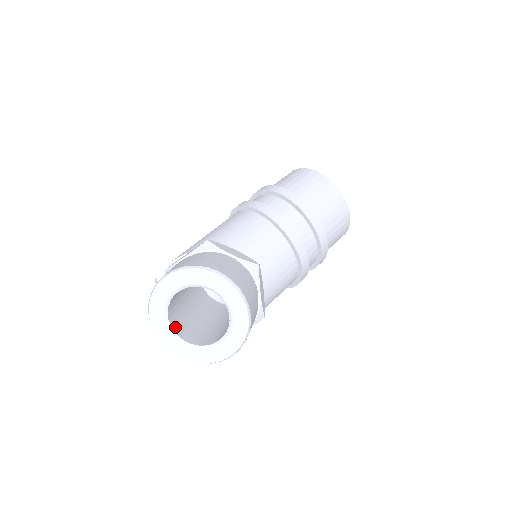
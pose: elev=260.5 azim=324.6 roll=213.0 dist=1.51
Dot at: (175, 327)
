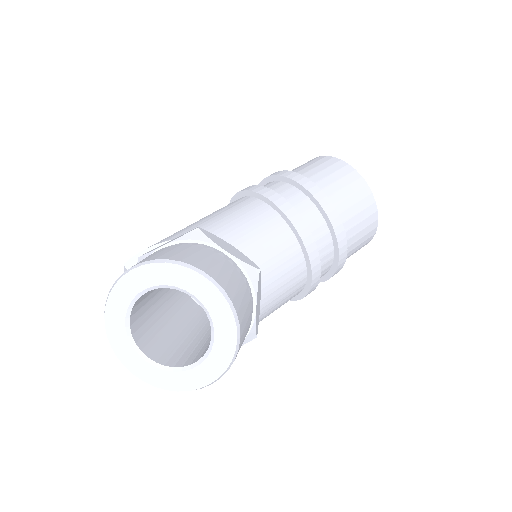
Dot at: (138, 337)
